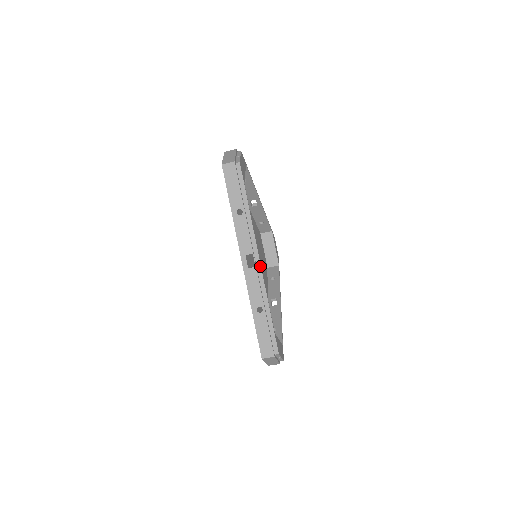
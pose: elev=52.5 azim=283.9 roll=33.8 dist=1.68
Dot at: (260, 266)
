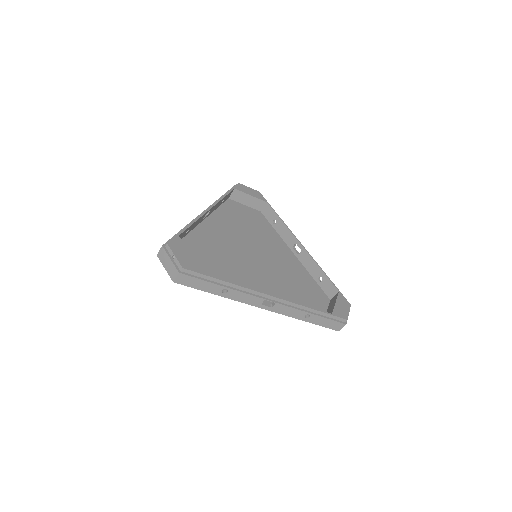
Dot at: (278, 299)
